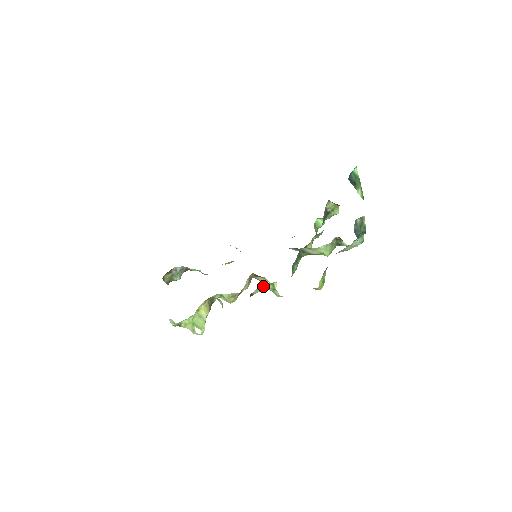
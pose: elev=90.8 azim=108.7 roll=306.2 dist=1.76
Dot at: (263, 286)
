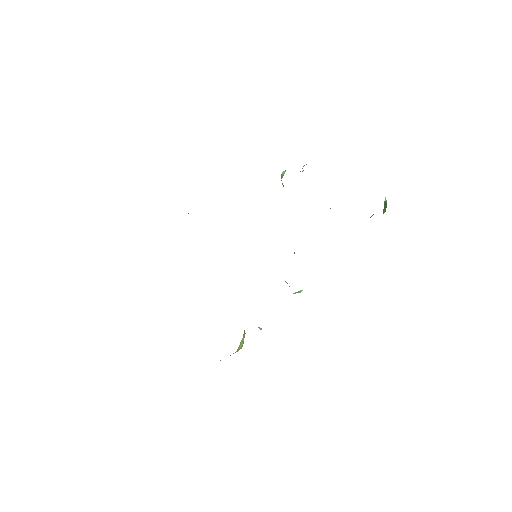
Dot at: occluded
